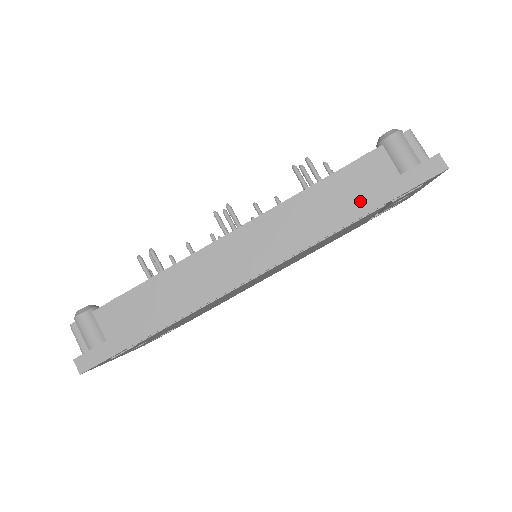
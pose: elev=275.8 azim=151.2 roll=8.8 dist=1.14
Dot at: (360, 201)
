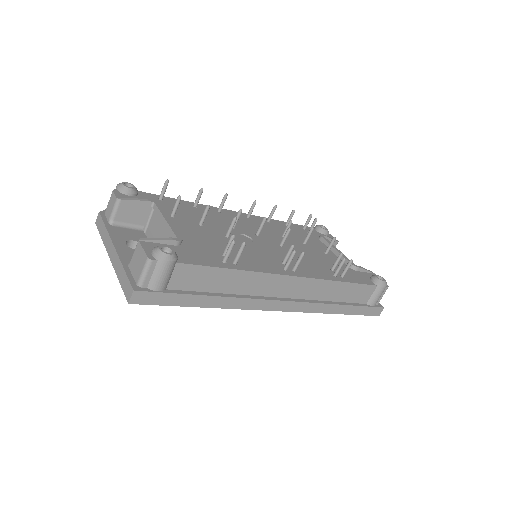
Dot at: (348, 307)
